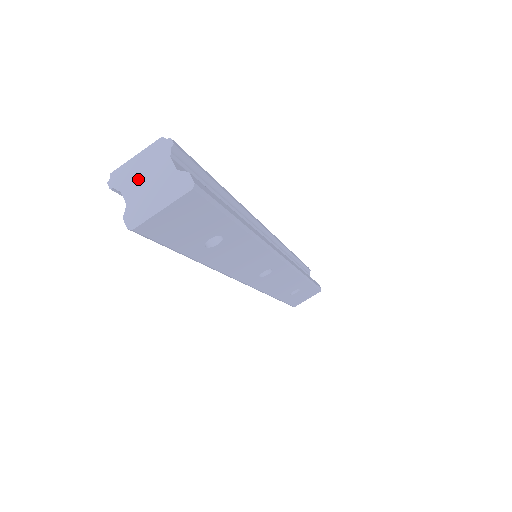
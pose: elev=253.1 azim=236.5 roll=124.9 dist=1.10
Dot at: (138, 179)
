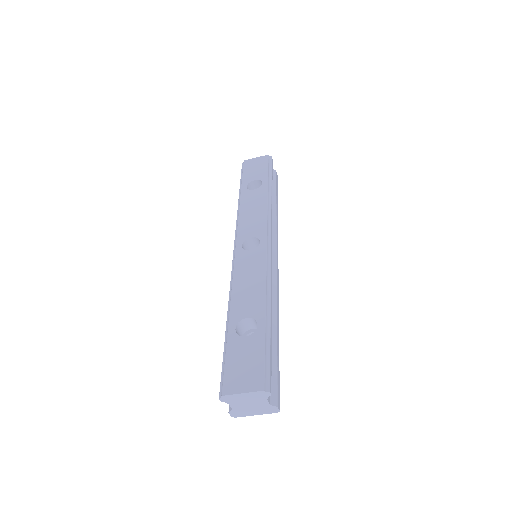
Dot at: (242, 402)
